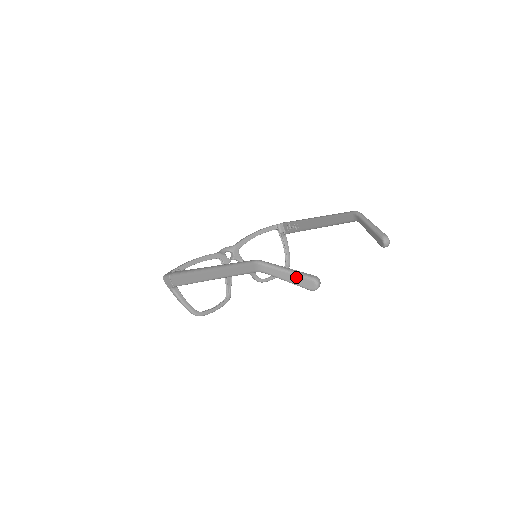
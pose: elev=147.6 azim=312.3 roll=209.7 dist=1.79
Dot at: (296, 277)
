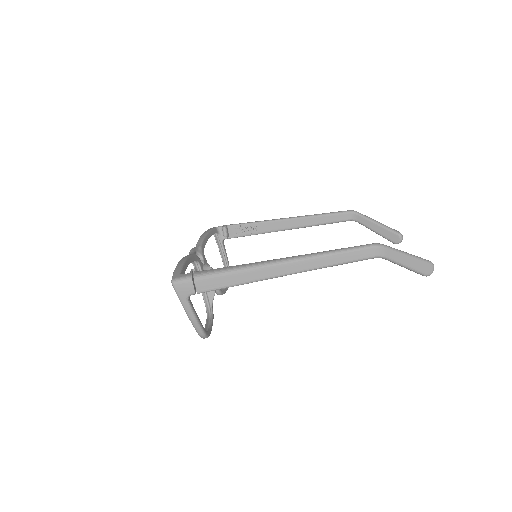
Dot at: (417, 261)
